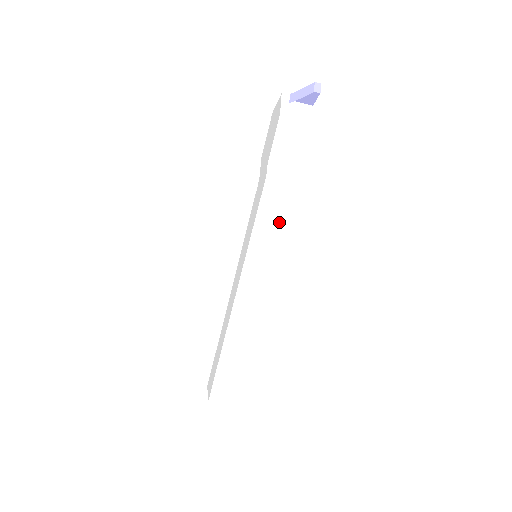
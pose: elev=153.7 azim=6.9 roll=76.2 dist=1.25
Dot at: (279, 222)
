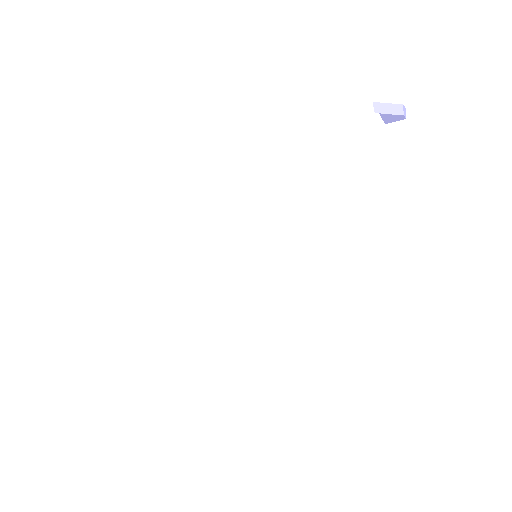
Dot at: (308, 229)
